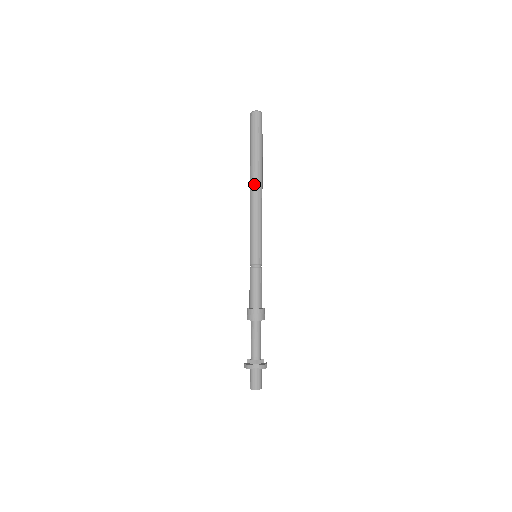
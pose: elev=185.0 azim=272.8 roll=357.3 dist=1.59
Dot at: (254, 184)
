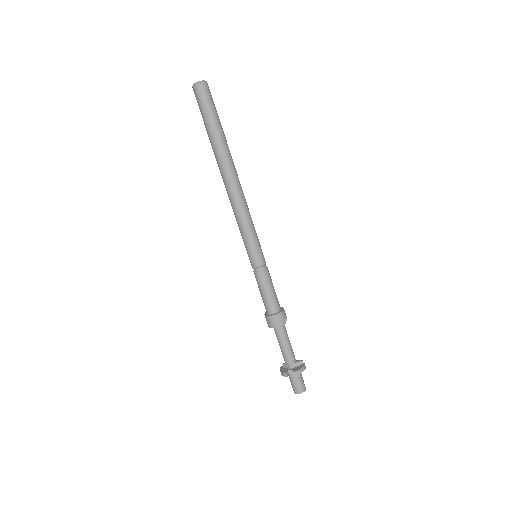
Dot at: (224, 177)
